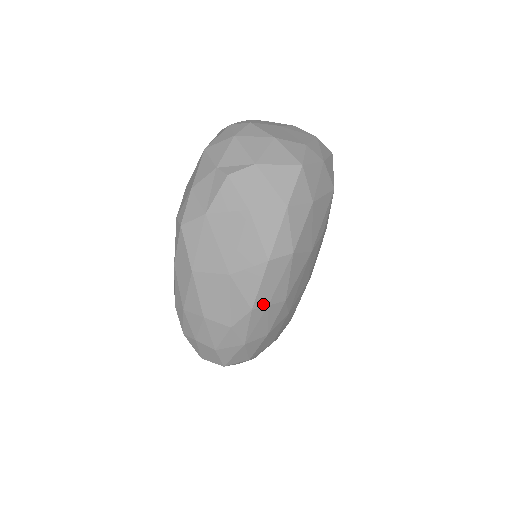
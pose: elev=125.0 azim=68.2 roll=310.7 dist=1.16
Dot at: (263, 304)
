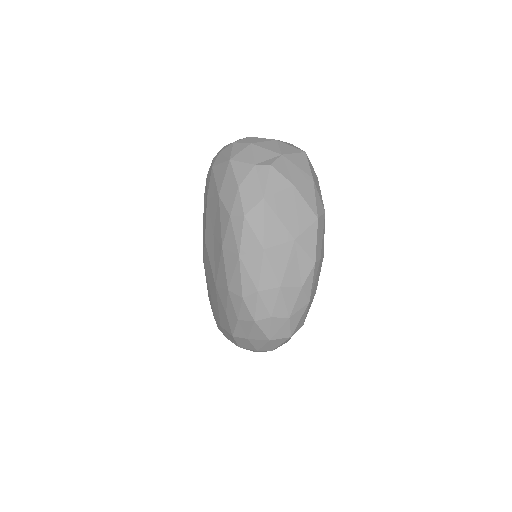
Dot at: (318, 258)
